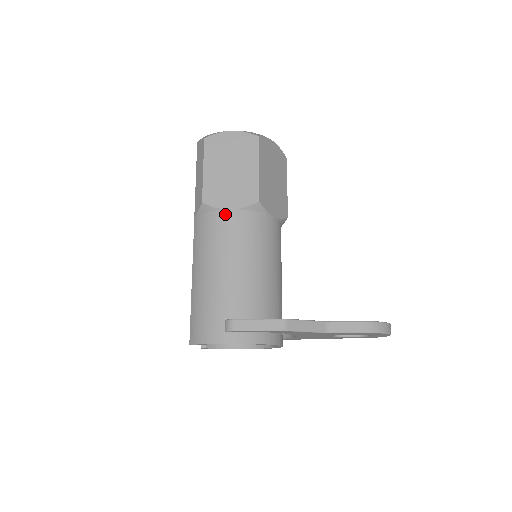
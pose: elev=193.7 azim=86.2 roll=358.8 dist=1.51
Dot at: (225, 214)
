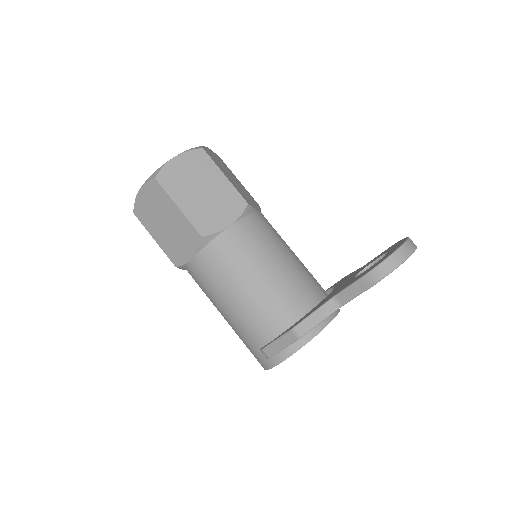
Dot at: (193, 265)
